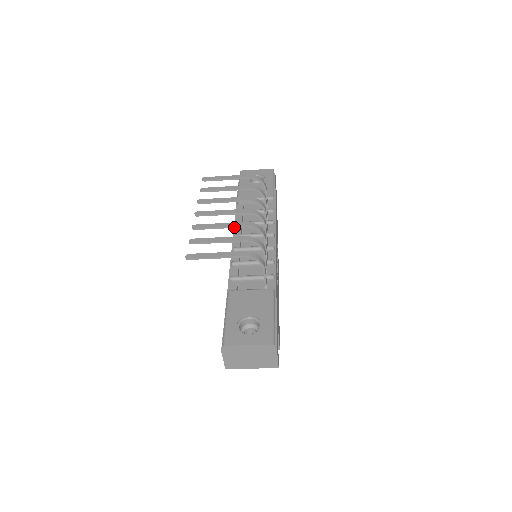
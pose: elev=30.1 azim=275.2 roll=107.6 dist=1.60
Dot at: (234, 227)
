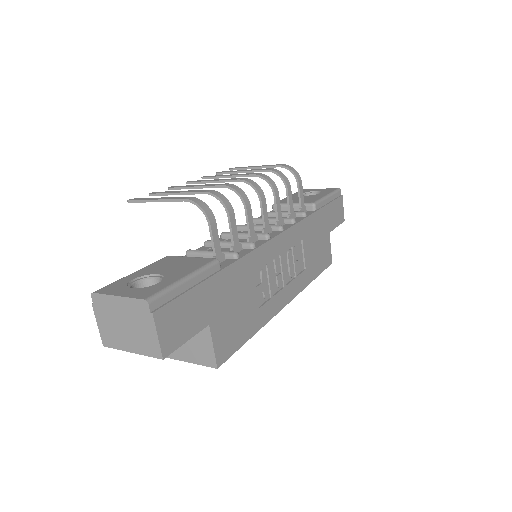
Dot at: (210, 187)
